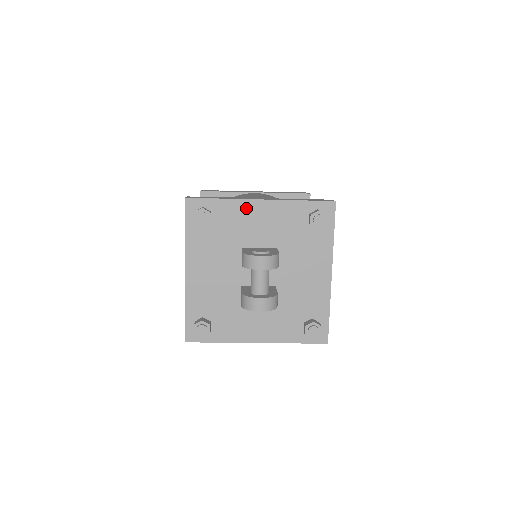
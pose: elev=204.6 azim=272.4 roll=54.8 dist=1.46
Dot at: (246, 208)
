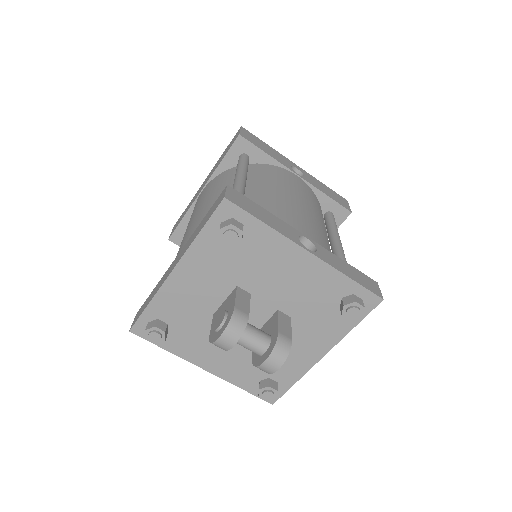
Dot at: (173, 289)
